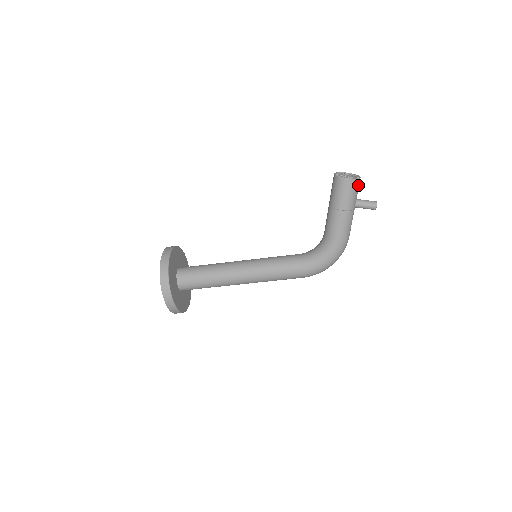
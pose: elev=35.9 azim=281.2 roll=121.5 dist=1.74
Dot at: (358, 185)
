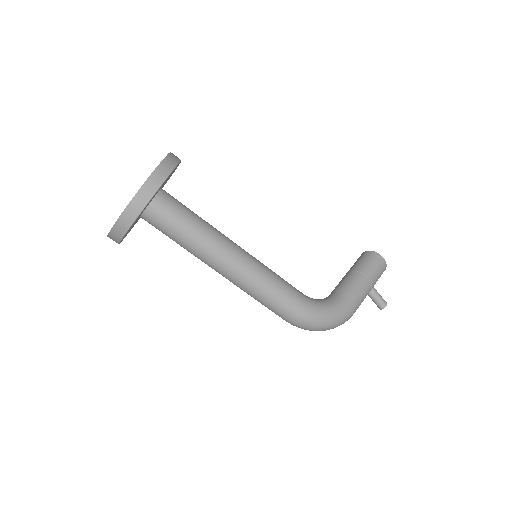
Dot at: (382, 273)
